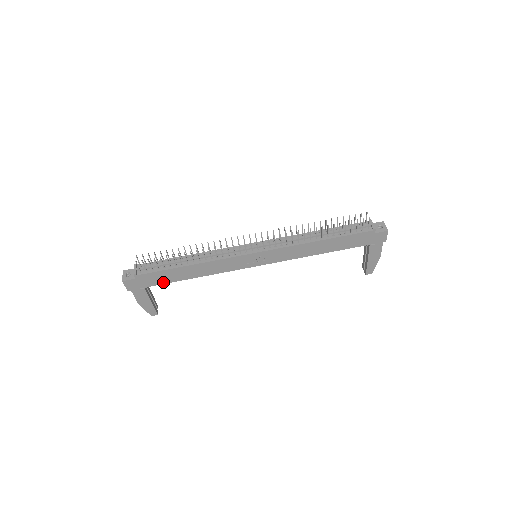
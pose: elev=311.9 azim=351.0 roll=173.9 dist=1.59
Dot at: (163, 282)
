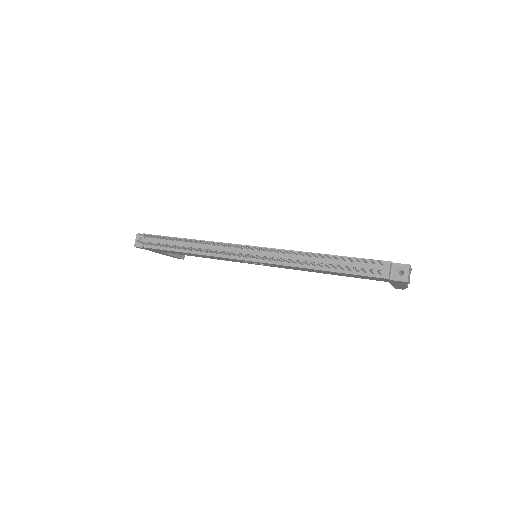
Dot at: occluded
